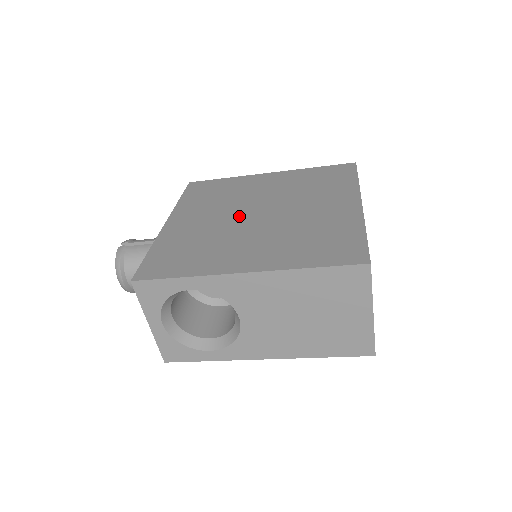
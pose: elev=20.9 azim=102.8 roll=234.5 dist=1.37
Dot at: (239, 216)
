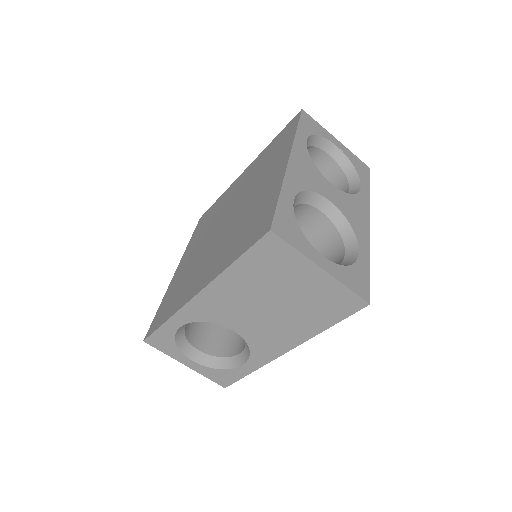
Dot at: (213, 234)
